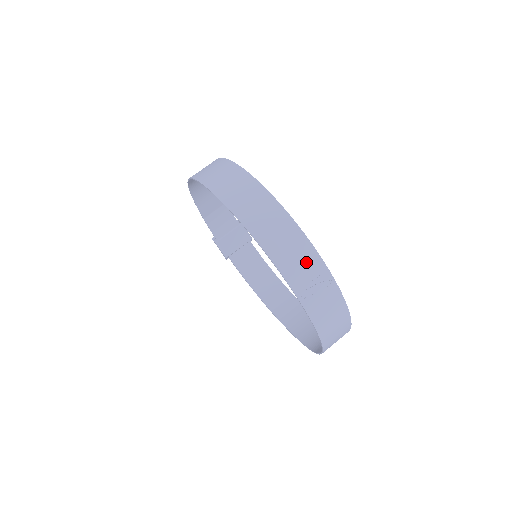
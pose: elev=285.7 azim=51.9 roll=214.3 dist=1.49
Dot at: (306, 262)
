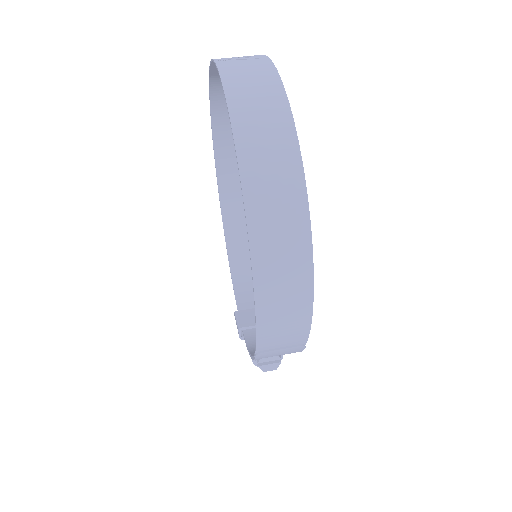
Dot at: occluded
